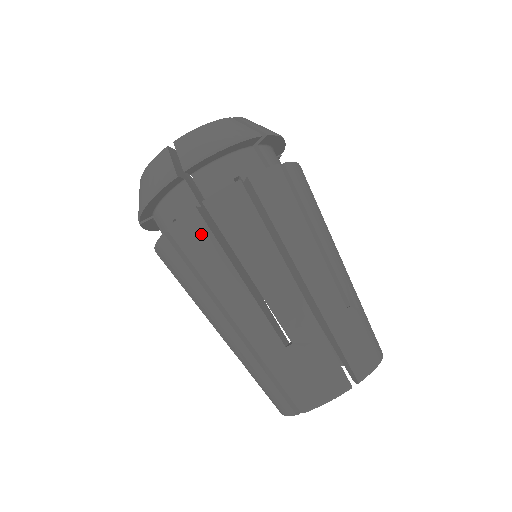
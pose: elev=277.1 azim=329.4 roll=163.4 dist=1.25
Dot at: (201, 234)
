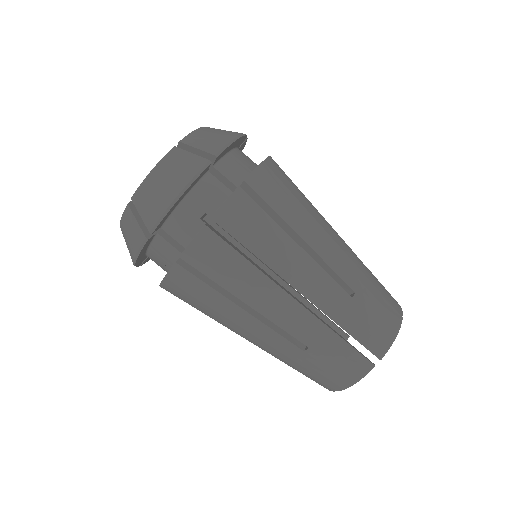
Dot at: (191, 282)
